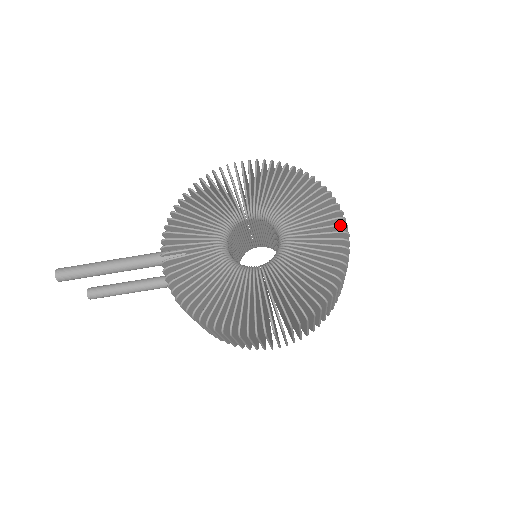
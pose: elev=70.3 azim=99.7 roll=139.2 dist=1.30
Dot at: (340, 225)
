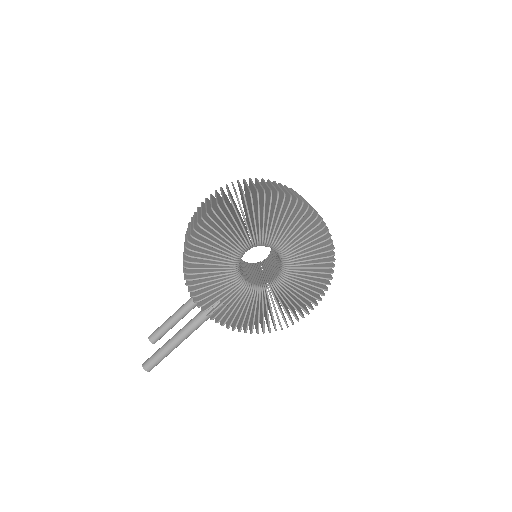
Dot at: occluded
